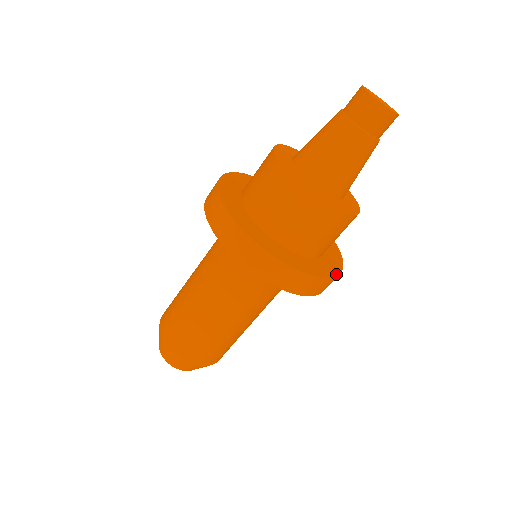
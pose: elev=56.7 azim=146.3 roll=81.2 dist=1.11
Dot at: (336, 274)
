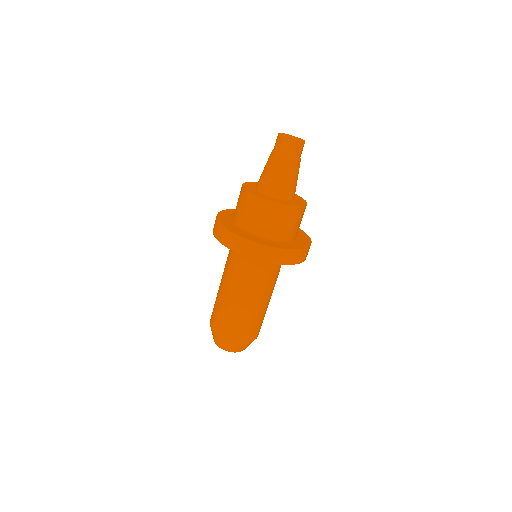
Dot at: (310, 240)
